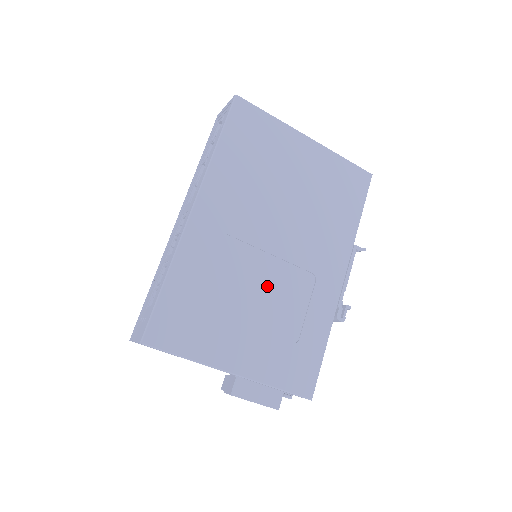
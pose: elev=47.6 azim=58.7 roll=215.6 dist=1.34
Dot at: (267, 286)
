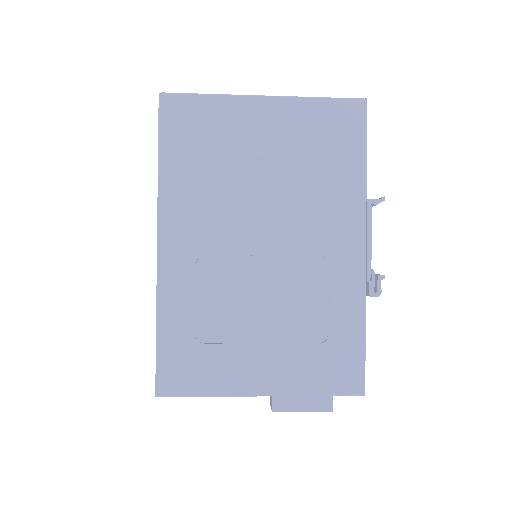
Dot at: (270, 292)
